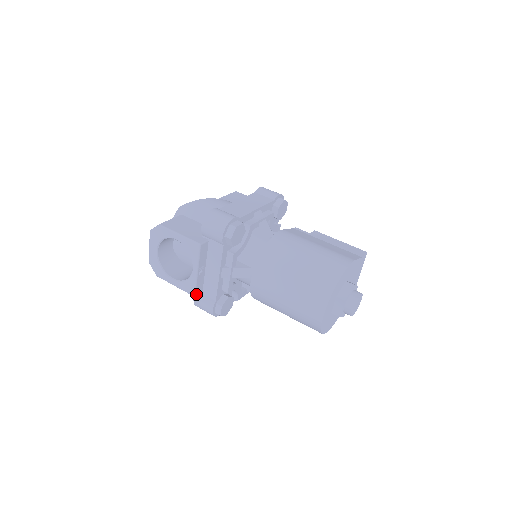
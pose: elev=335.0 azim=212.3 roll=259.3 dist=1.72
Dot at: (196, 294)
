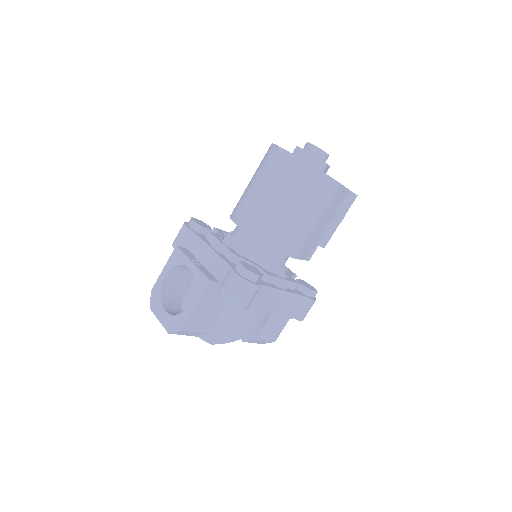
Dot at: (210, 280)
